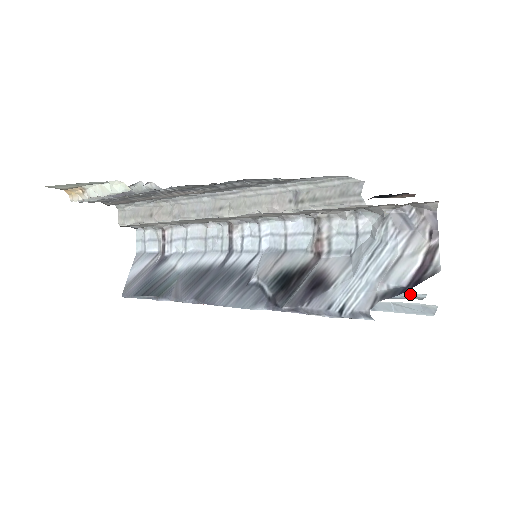
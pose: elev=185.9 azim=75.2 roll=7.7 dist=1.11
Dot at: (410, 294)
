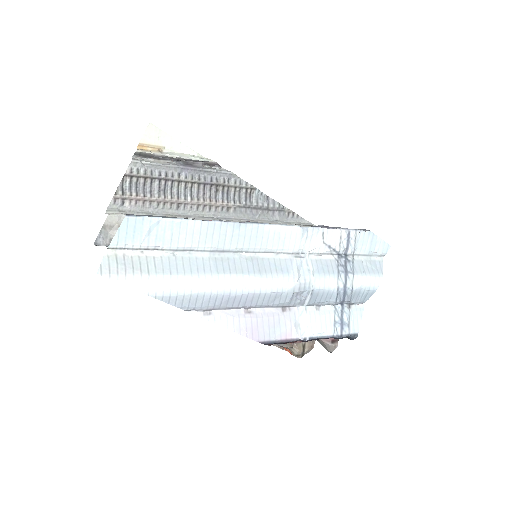
Dot at: (355, 308)
